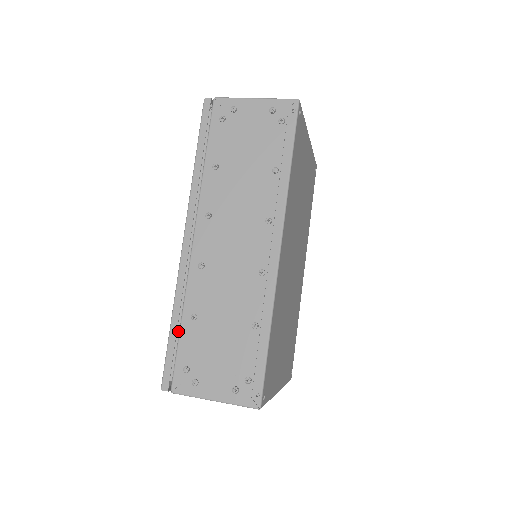
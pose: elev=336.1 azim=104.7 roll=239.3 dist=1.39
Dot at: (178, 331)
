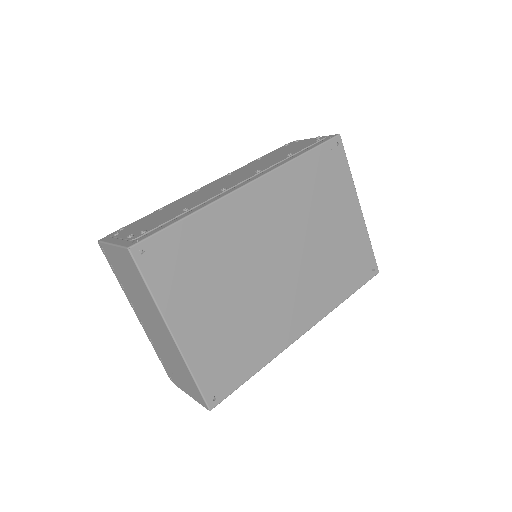
Dot at: occluded
